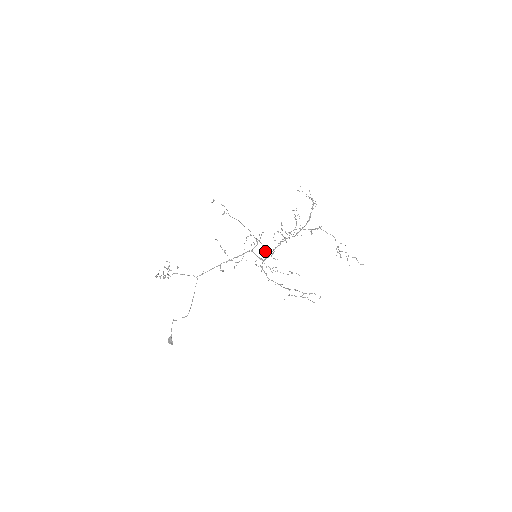
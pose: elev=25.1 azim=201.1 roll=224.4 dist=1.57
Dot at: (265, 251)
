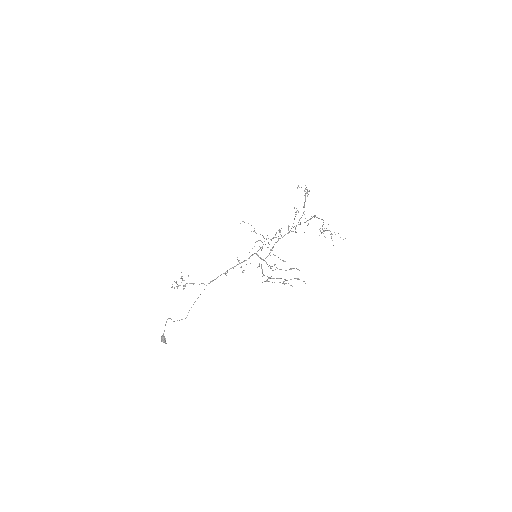
Dot at: (275, 255)
